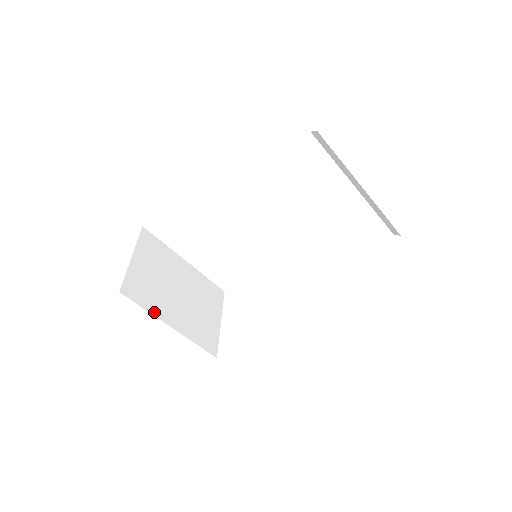
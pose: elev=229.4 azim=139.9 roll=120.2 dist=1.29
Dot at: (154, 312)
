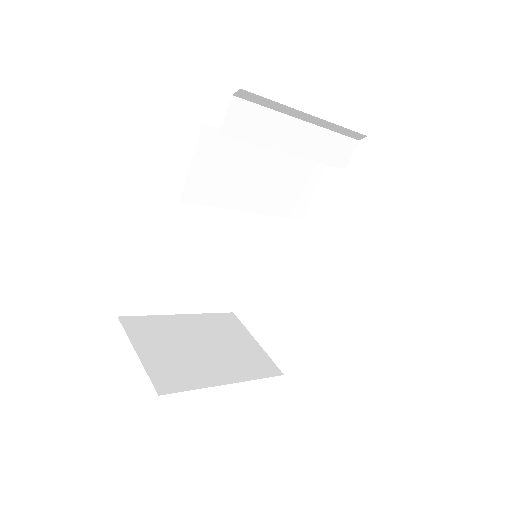
Dot at: (202, 385)
